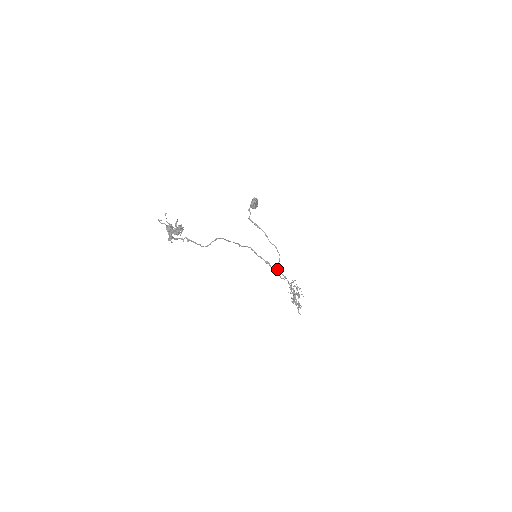
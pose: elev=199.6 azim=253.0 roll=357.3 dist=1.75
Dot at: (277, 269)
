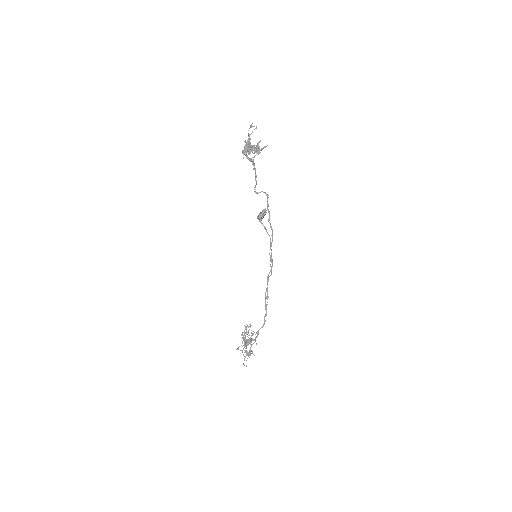
Dot at: (267, 281)
